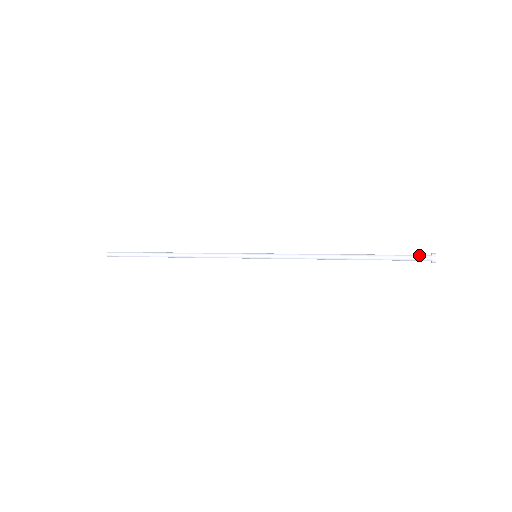
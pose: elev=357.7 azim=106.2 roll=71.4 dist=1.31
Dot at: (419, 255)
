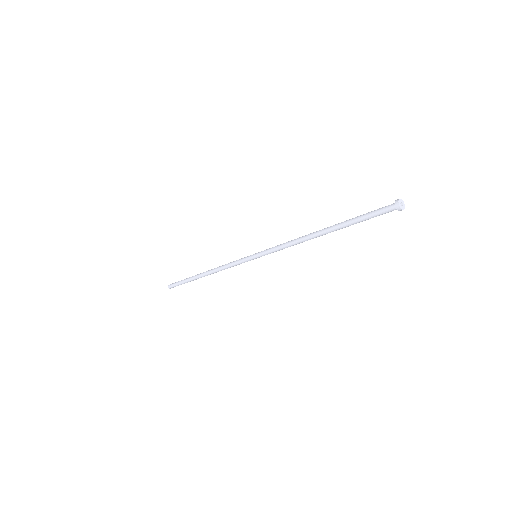
Dot at: (383, 208)
